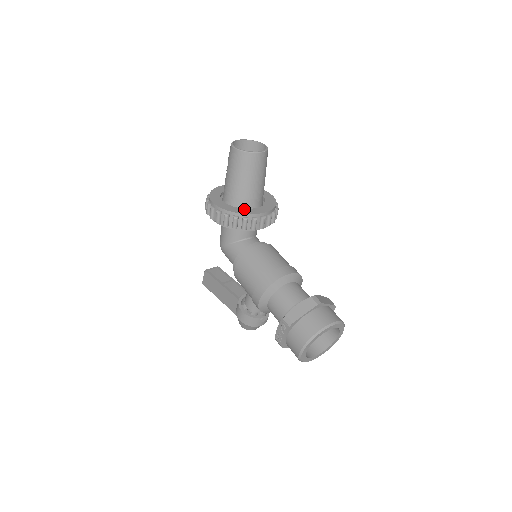
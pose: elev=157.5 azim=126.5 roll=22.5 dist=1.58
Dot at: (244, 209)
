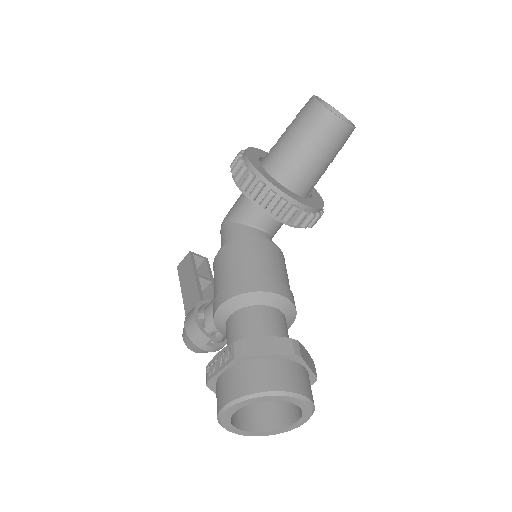
Dot at: (278, 183)
